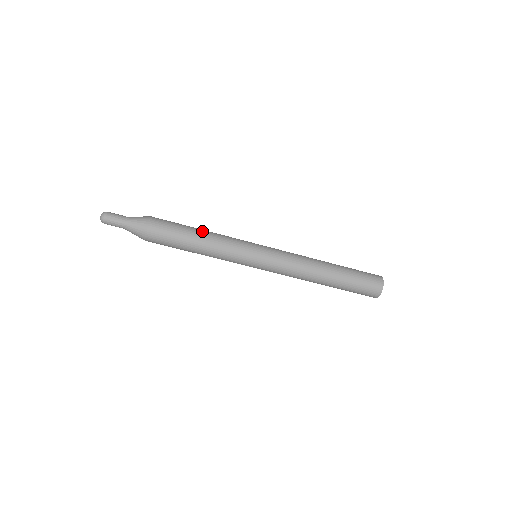
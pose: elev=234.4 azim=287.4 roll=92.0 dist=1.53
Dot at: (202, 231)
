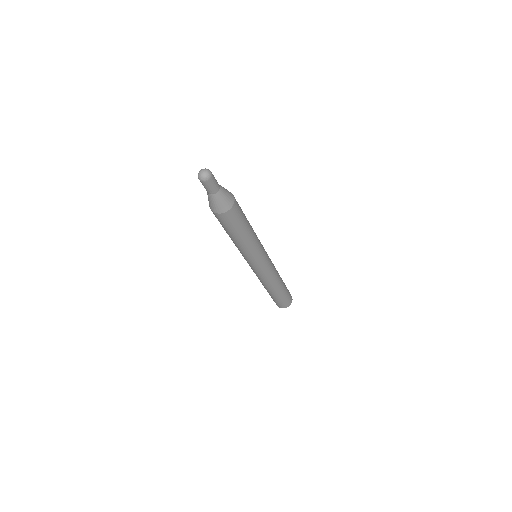
Dot at: occluded
